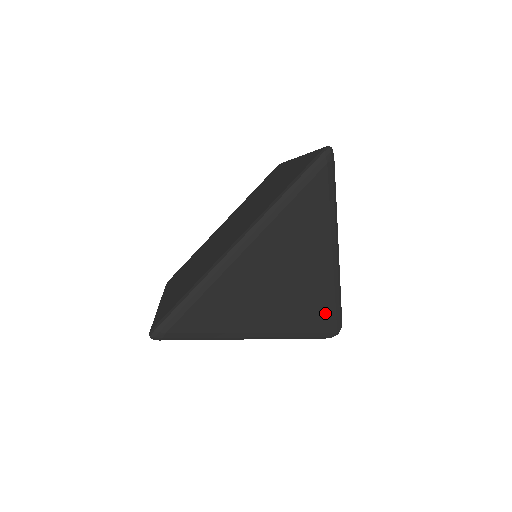
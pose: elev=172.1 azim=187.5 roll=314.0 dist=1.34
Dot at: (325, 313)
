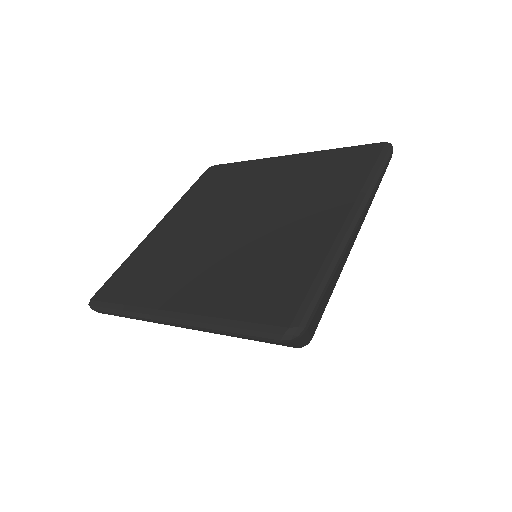
Dot at: (321, 316)
